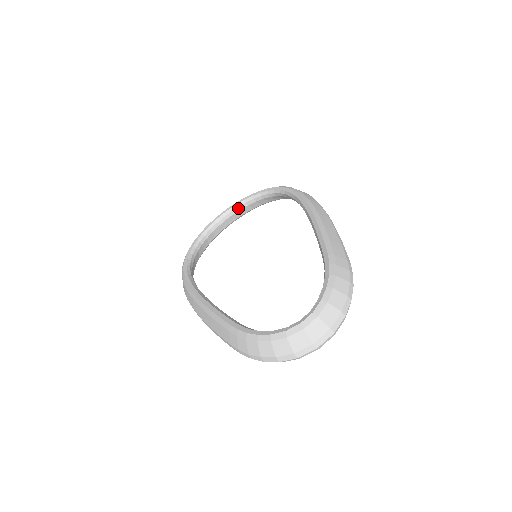
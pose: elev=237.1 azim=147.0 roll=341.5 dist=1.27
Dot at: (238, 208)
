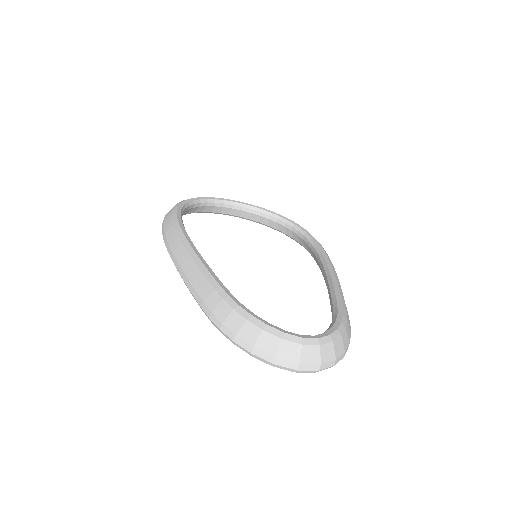
Dot at: (250, 210)
